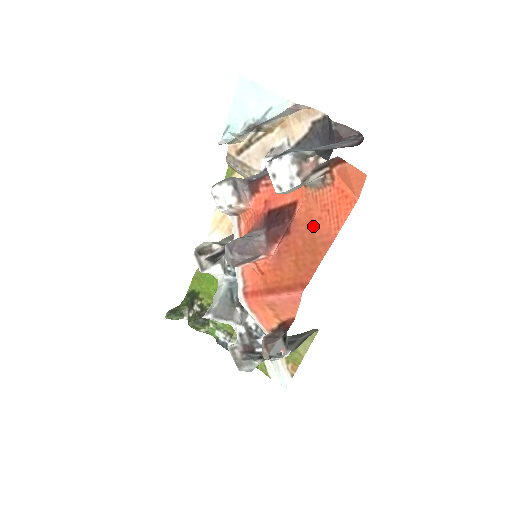
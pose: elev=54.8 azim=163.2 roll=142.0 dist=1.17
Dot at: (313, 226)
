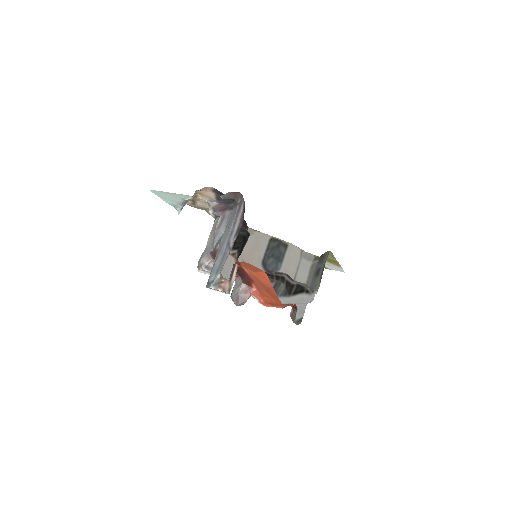
Dot at: (259, 280)
